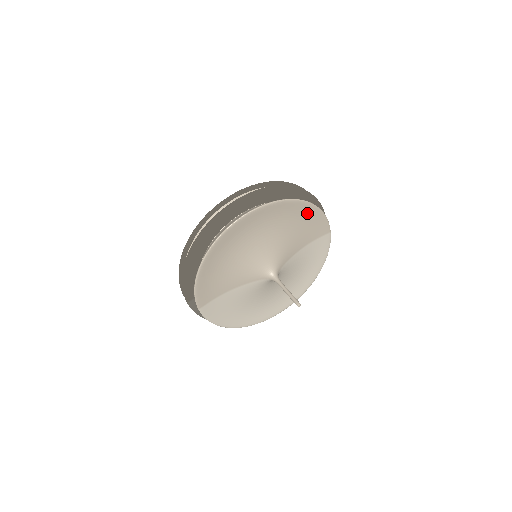
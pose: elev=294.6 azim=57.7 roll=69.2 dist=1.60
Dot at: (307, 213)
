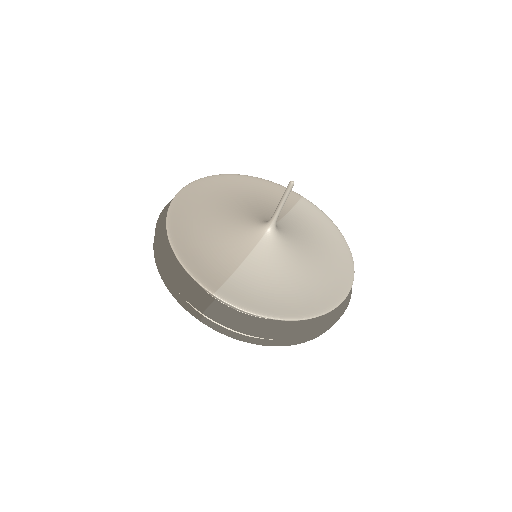
Dot at: (254, 184)
